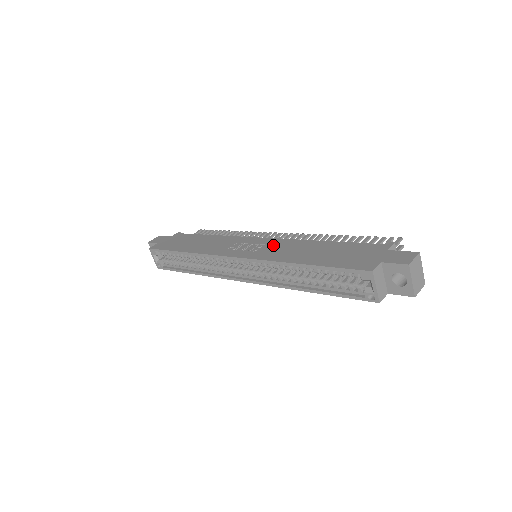
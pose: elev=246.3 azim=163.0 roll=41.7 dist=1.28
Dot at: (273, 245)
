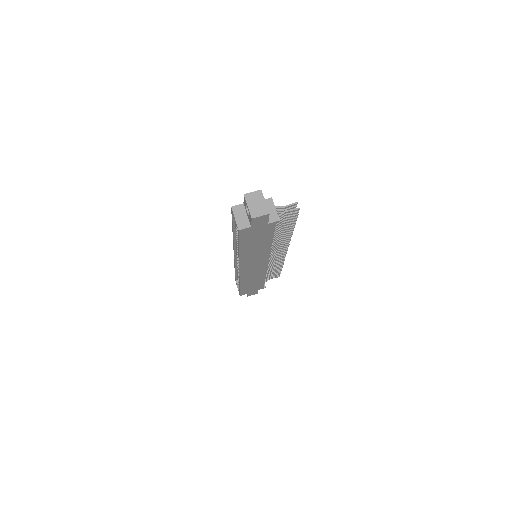
Dot at: occluded
